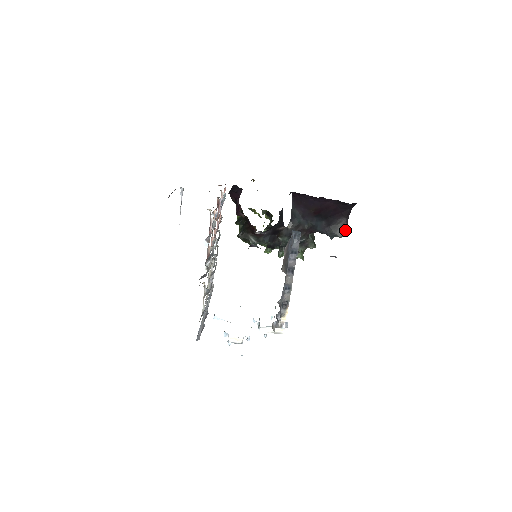
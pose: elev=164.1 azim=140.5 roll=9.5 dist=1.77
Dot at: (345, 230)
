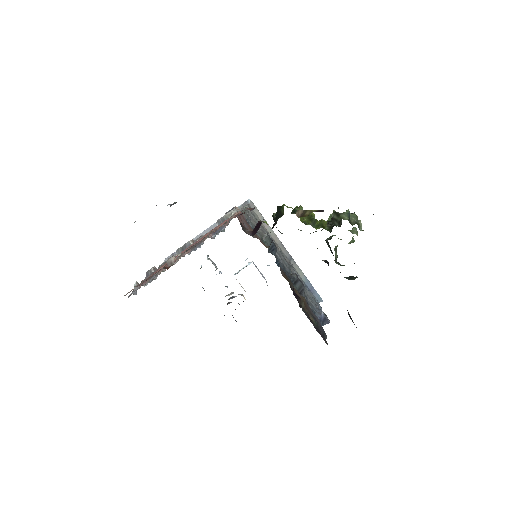
Dot at: occluded
